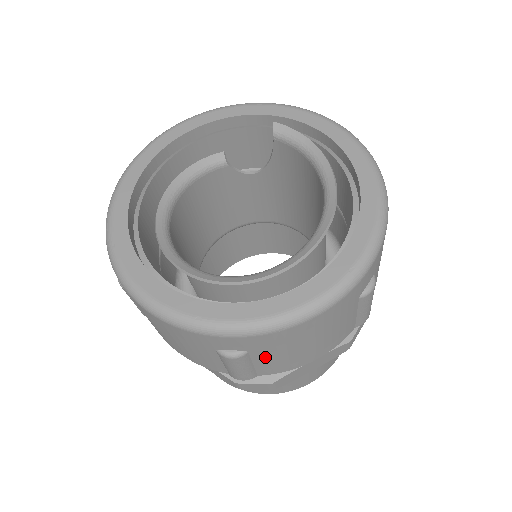
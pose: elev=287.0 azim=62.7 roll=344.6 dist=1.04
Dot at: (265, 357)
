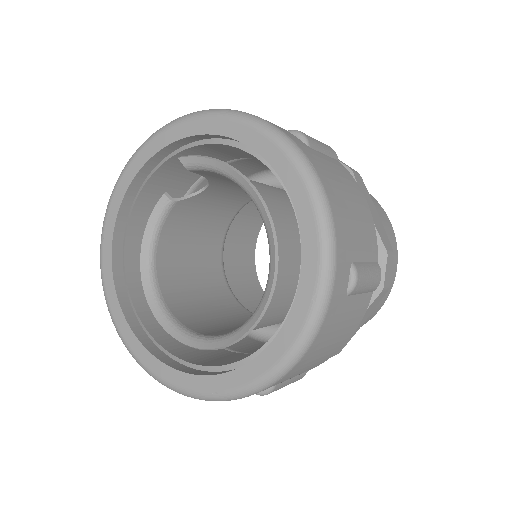
Dot at: (295, 375)
